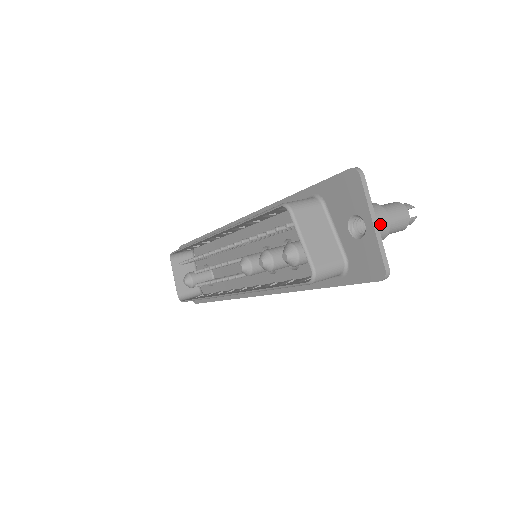
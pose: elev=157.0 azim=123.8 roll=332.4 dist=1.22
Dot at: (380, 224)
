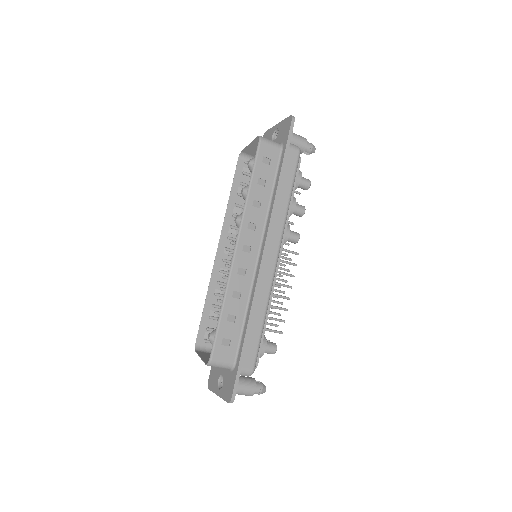
Dot at: occluded
